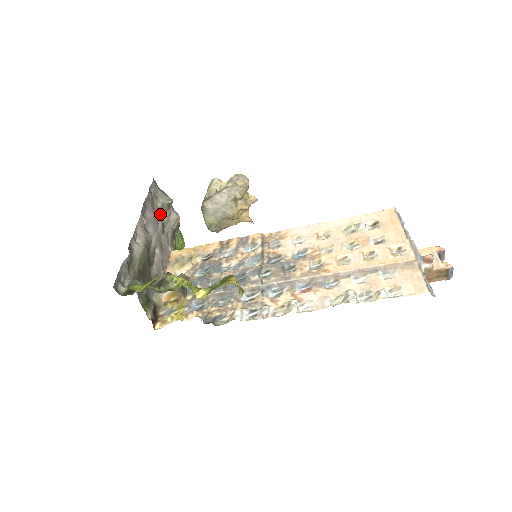
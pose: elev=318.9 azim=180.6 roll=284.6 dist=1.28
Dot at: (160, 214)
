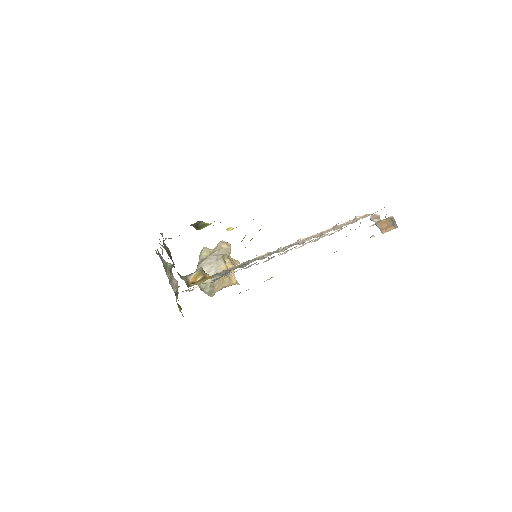
Dot at: (165, 271)
